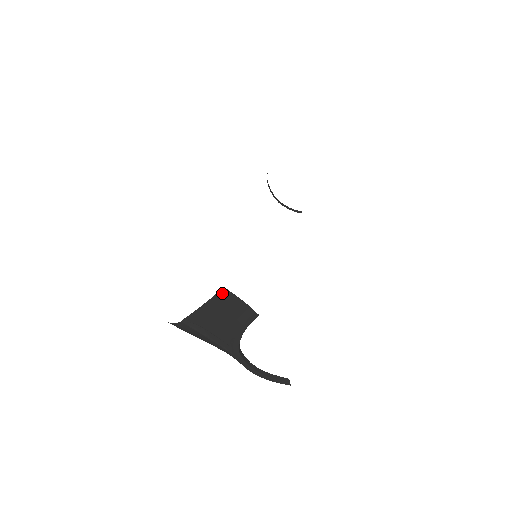
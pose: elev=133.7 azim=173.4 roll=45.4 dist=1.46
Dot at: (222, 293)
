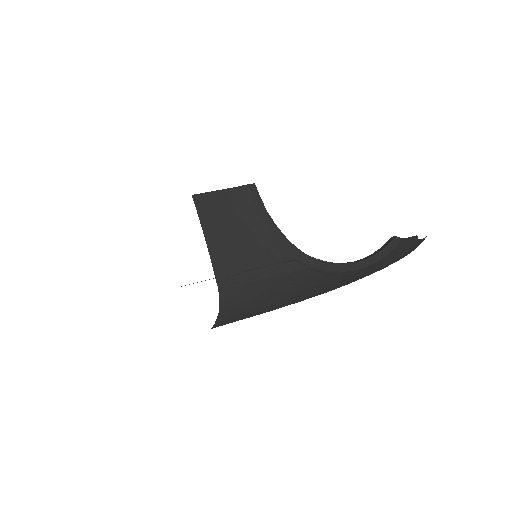
Dot at: (200, 204)
